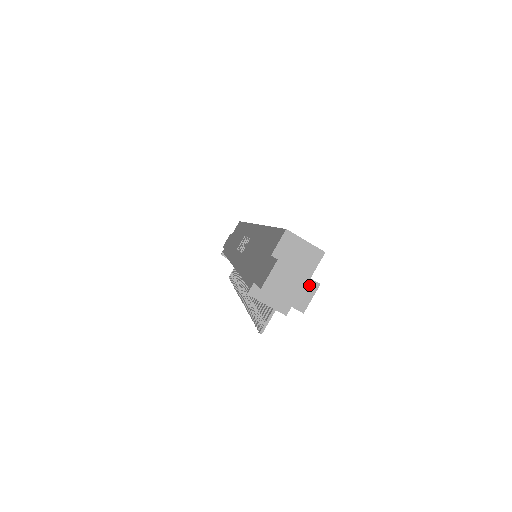
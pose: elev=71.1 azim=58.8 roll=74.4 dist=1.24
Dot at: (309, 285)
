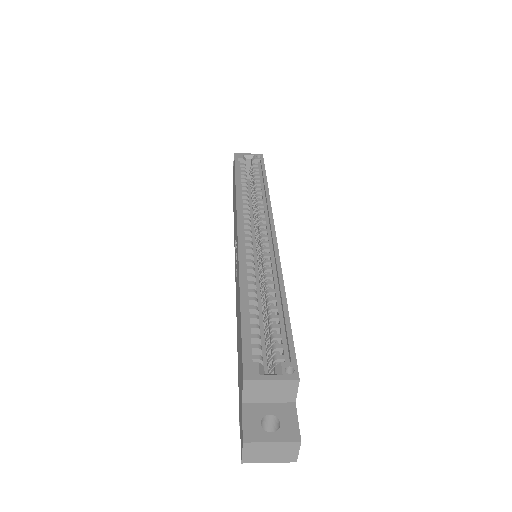
Dot at: (289, 446)
